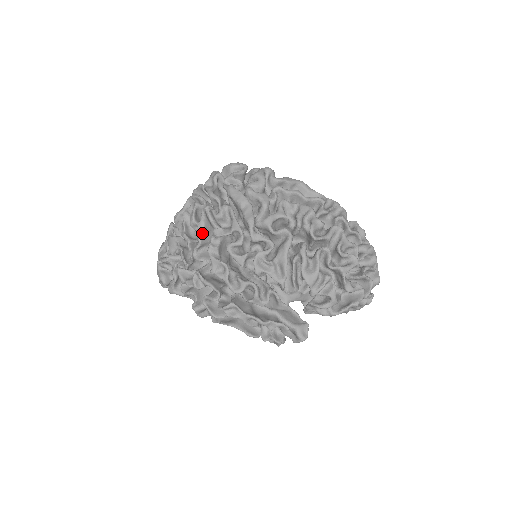
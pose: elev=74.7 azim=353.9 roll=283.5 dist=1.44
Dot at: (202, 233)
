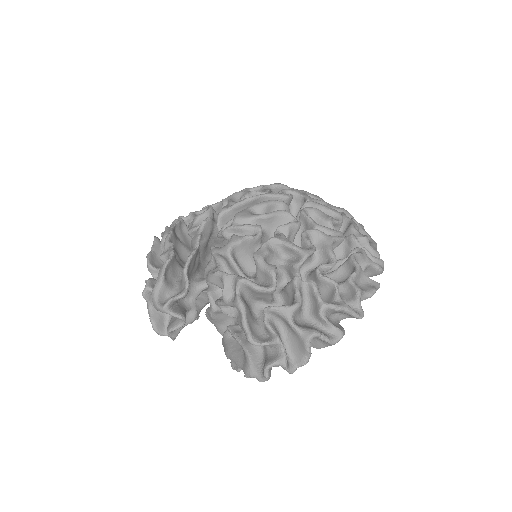
Dot at: occluded
